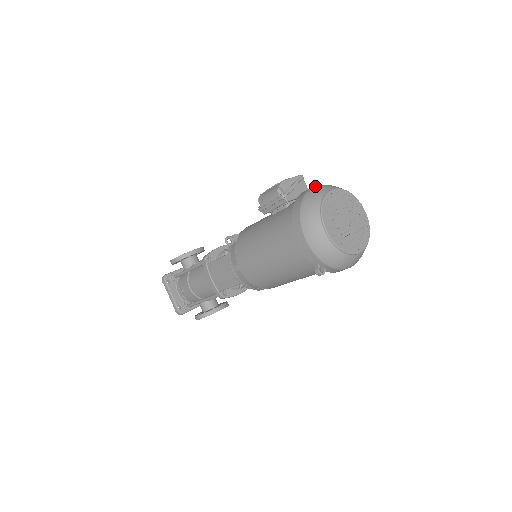
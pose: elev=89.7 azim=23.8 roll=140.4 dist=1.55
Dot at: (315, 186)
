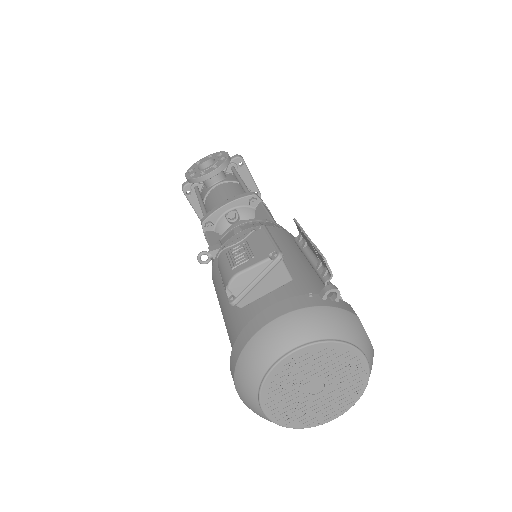
Dot at: (273, 323)
